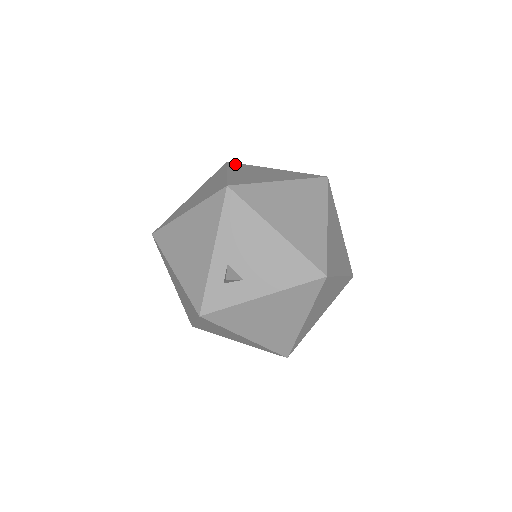
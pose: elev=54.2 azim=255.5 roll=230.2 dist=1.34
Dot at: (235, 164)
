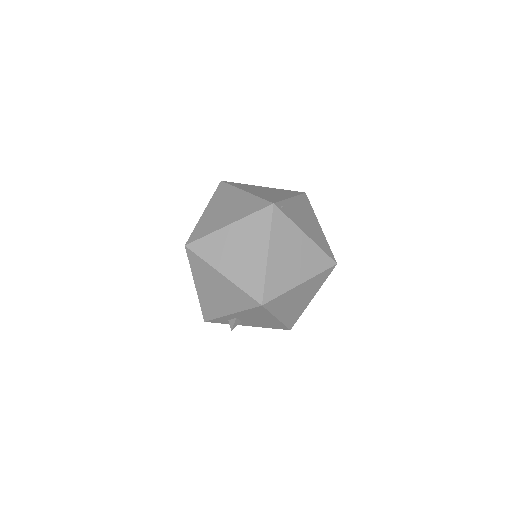
Dot at: (279, 217)
